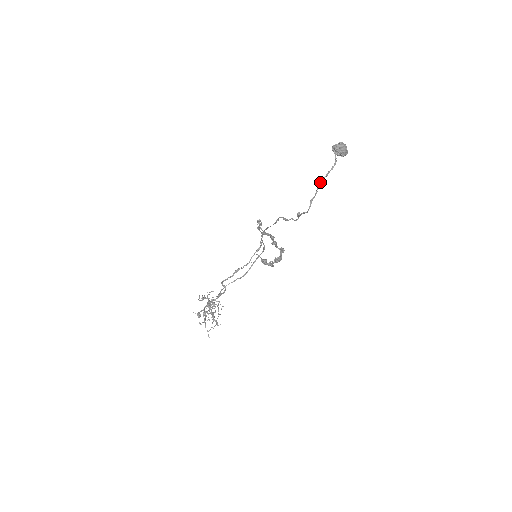
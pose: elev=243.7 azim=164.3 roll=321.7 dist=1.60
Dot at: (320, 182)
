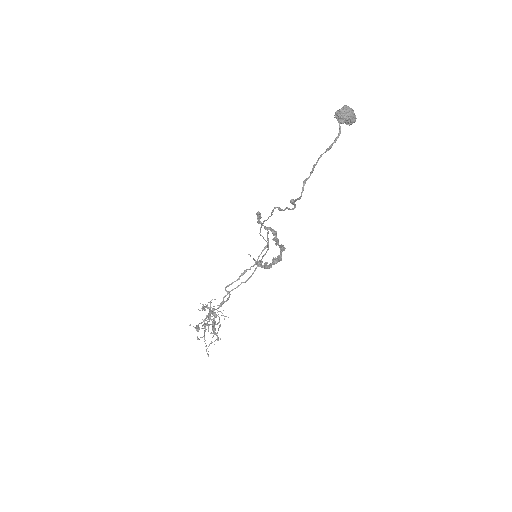
Dot at: (318, 158)
